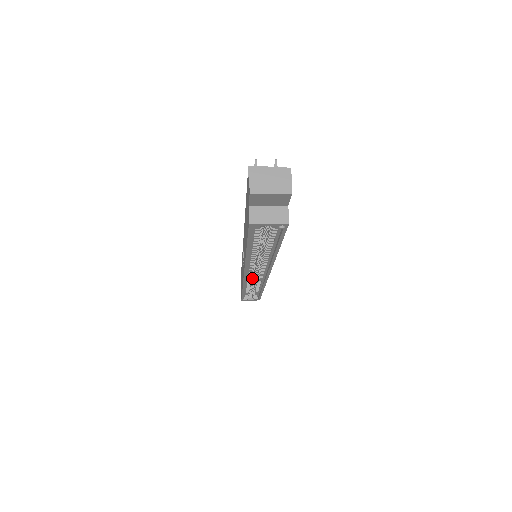
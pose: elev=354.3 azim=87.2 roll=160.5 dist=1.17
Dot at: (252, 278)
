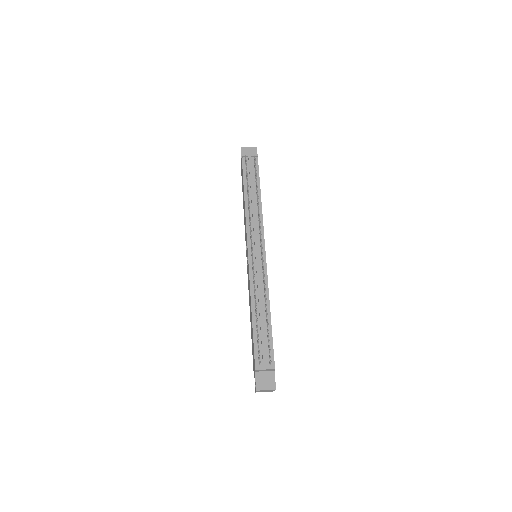
Dot at: occluded
